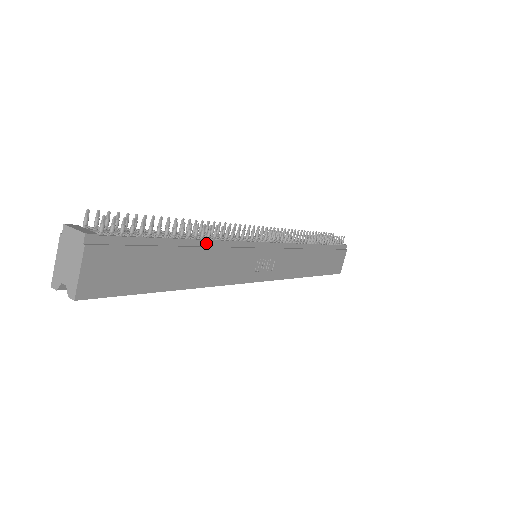
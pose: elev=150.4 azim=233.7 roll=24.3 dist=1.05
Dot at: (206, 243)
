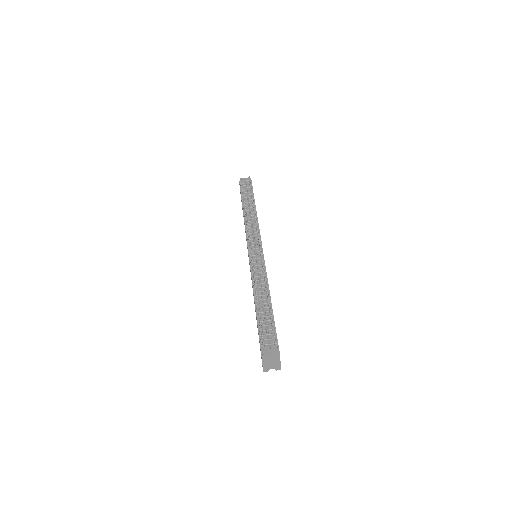
Dot at: (269, 292)
